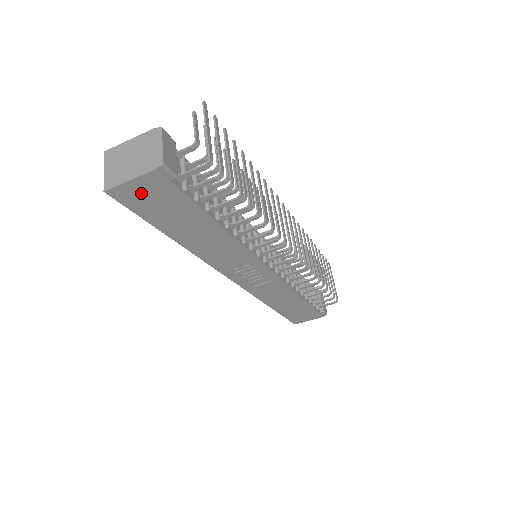
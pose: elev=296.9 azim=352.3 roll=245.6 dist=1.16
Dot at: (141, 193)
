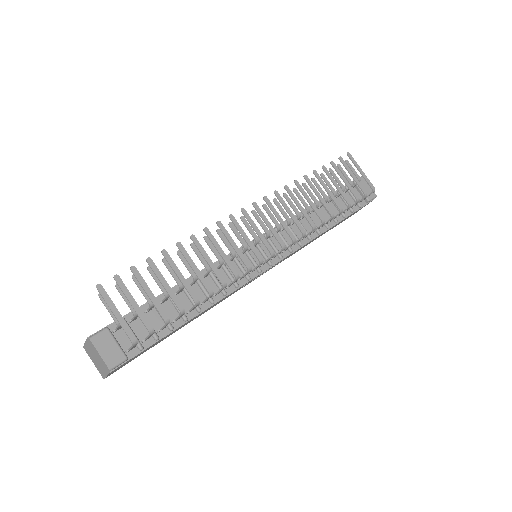
Dot at: occluded
